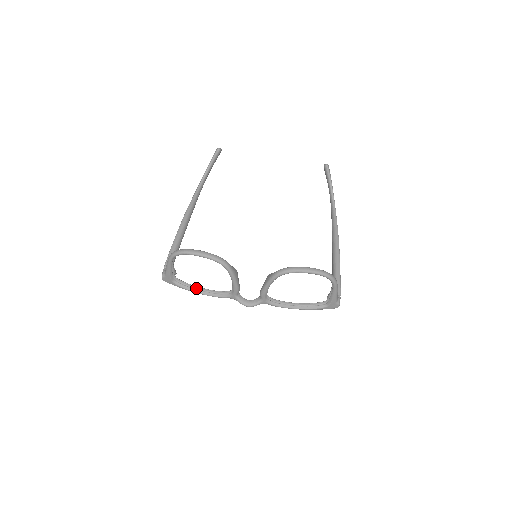
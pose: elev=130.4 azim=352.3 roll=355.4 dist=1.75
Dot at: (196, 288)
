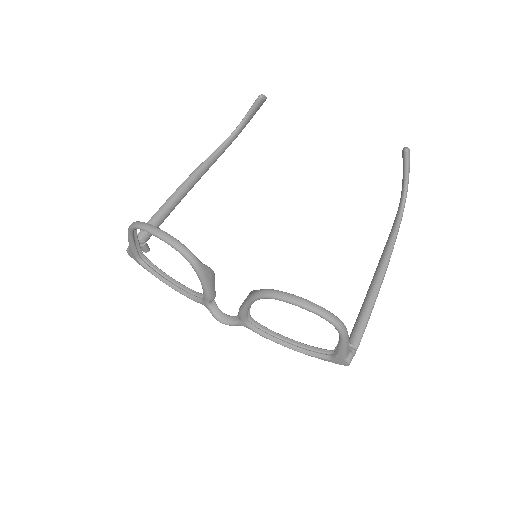
Dot at: (166, 277)
